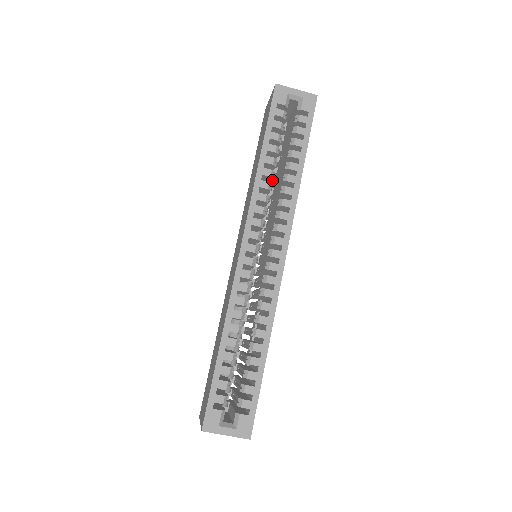
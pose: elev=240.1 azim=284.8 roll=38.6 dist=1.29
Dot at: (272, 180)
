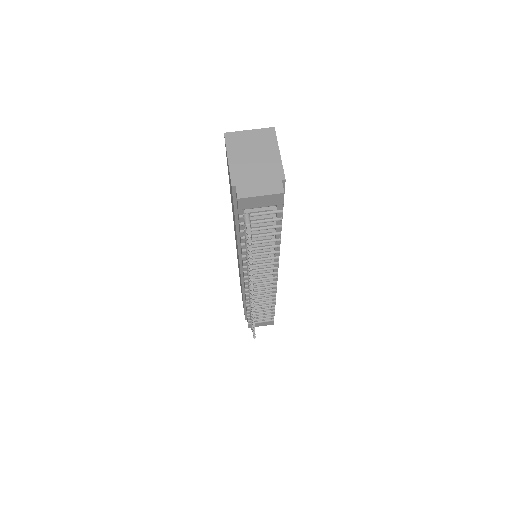
Dot at: occluded
